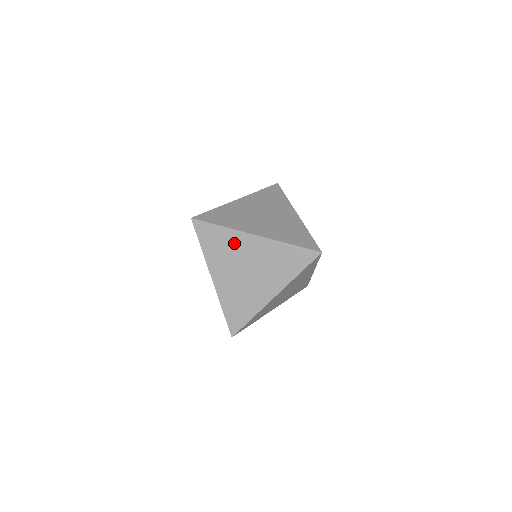
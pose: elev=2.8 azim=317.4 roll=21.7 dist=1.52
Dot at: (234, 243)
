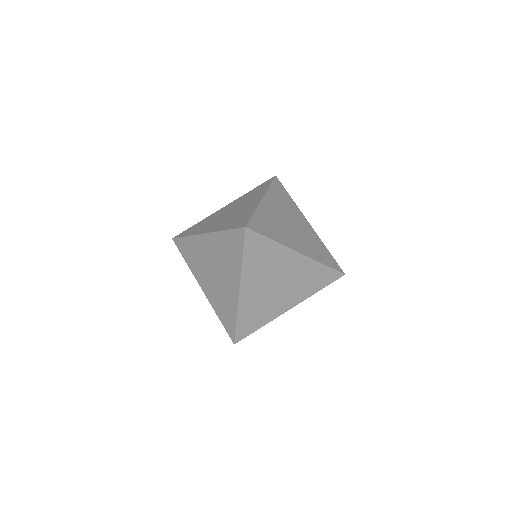
Dot at: occluded
